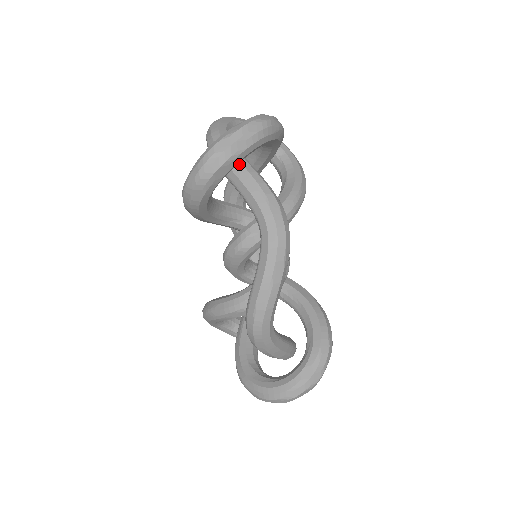
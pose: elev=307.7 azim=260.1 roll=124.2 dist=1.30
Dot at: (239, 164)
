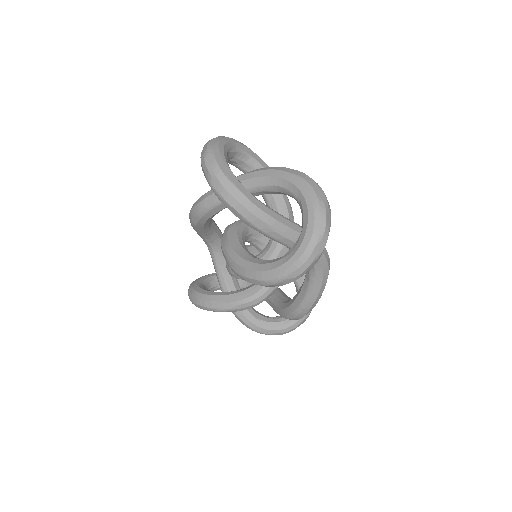
Dot at: (290, 230)
